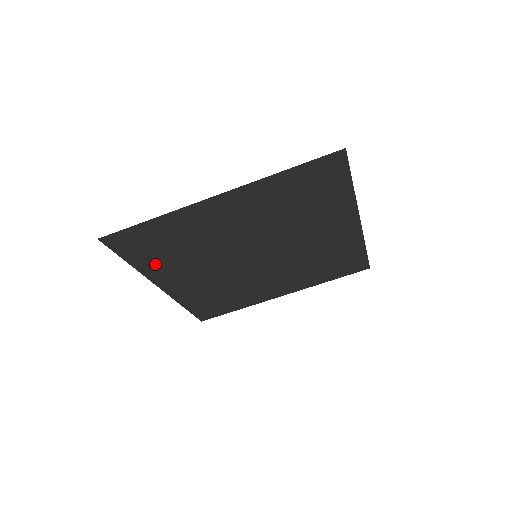
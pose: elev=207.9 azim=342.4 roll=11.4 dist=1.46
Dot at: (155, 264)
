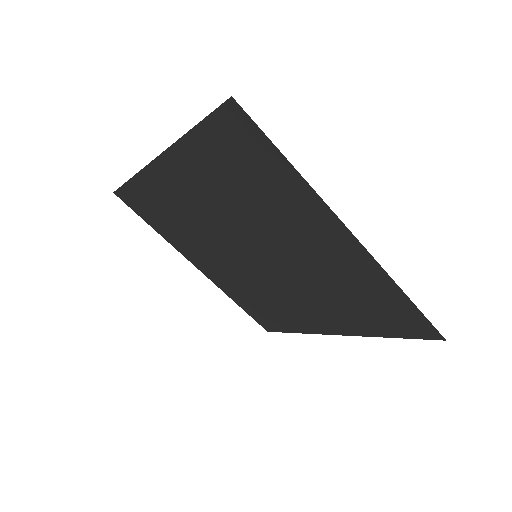
Dot at: (172, 235)
